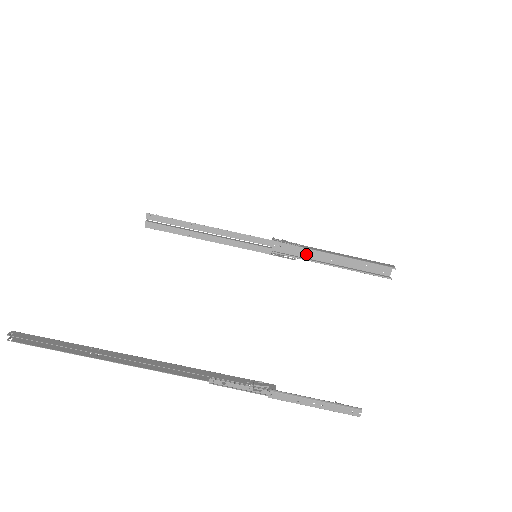
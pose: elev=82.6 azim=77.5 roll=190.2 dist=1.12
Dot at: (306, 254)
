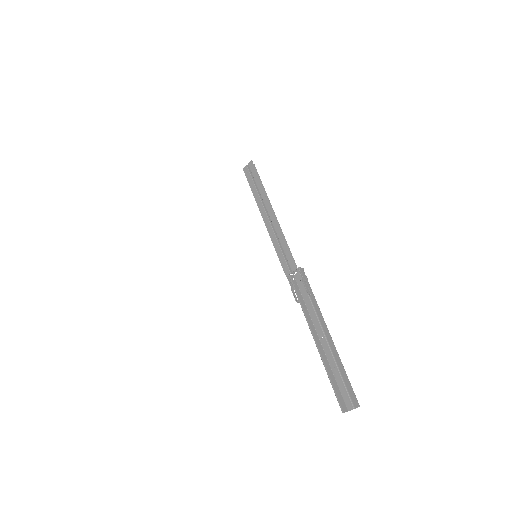
Dot at: (312, 309)
